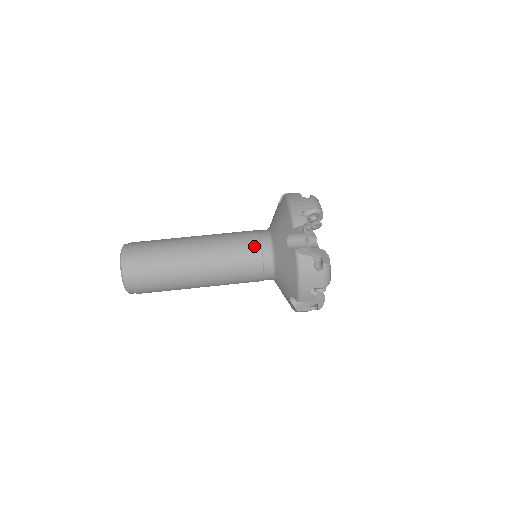
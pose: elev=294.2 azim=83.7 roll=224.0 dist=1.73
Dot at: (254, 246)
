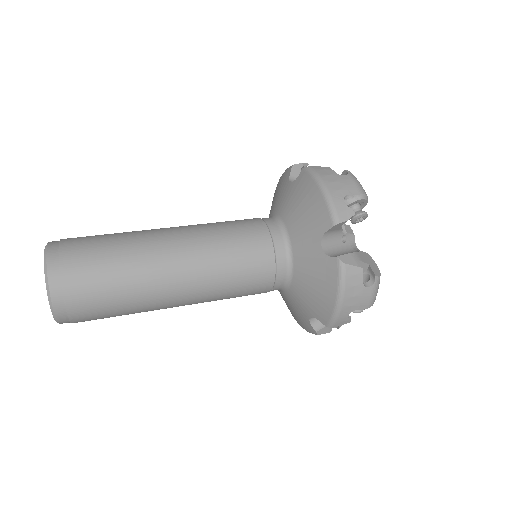
Dot at: (249, 219)
